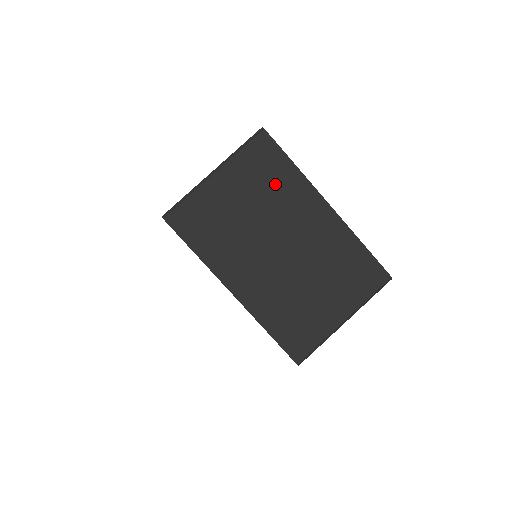
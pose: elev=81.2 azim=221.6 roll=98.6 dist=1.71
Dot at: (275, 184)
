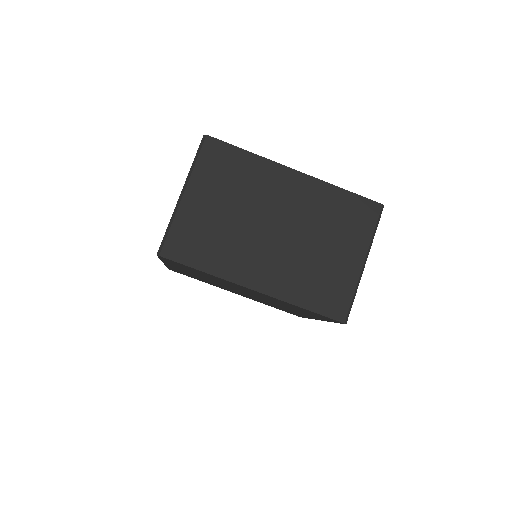
Dot at: (240, 176)
